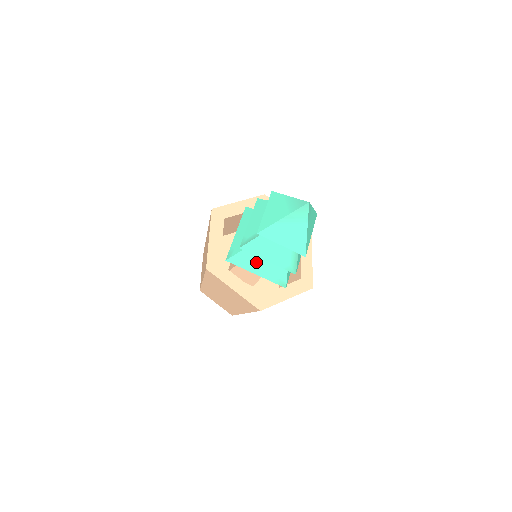
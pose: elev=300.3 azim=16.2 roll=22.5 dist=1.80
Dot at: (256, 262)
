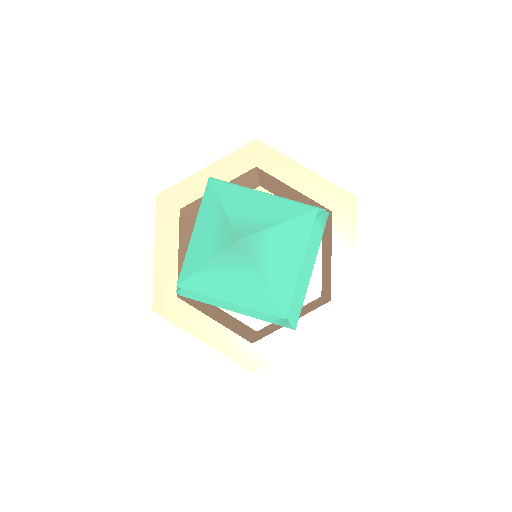
Dot at: occluded
